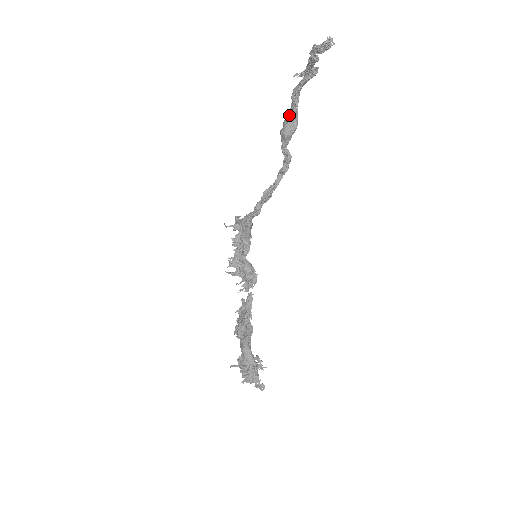
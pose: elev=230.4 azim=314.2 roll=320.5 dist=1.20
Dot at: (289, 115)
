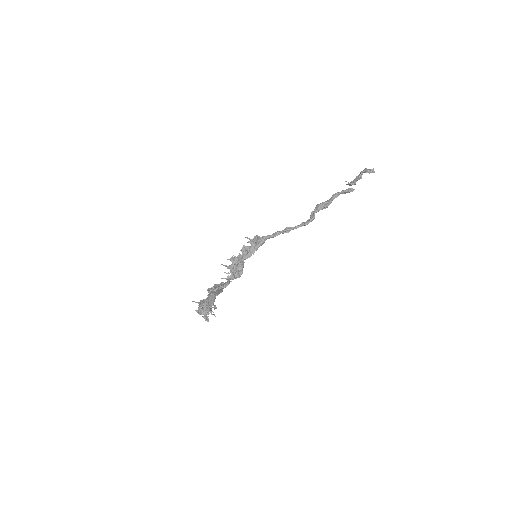
Dot at: (326, 201)
